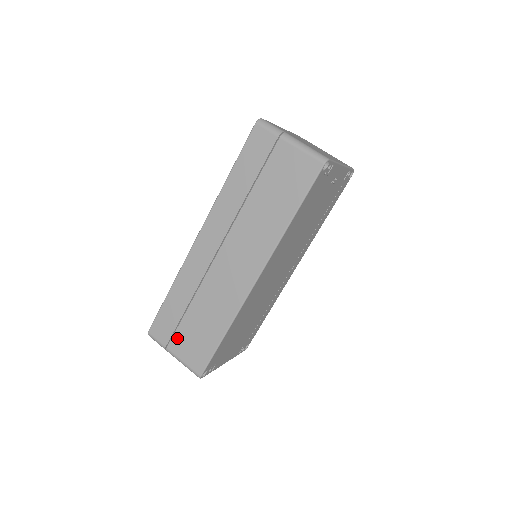
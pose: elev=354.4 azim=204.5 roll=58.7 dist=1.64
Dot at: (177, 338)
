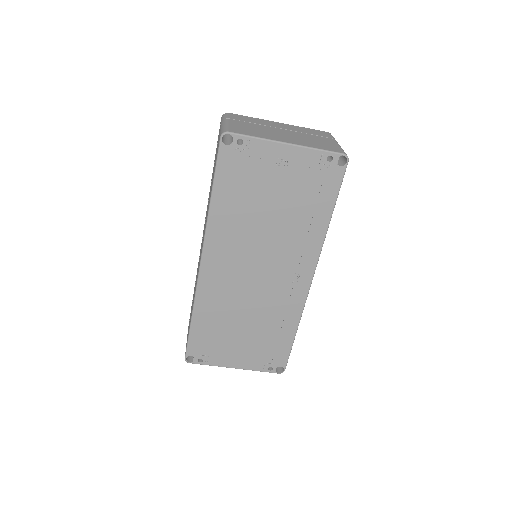
Dot at: occluded
